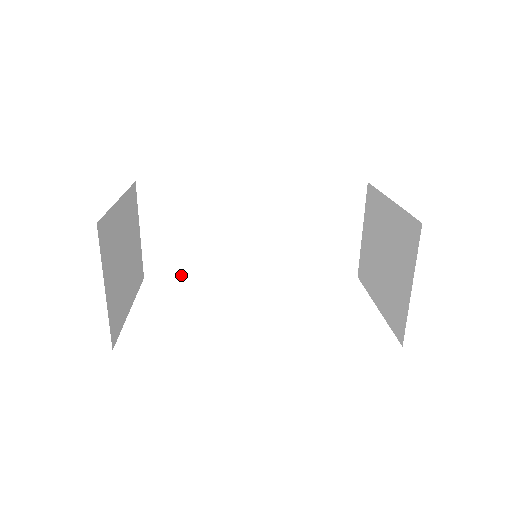
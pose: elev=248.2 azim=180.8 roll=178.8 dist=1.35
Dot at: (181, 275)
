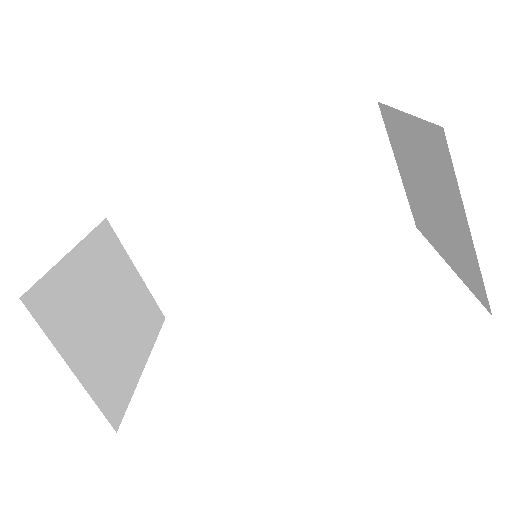
Dot at: (203, 301)
